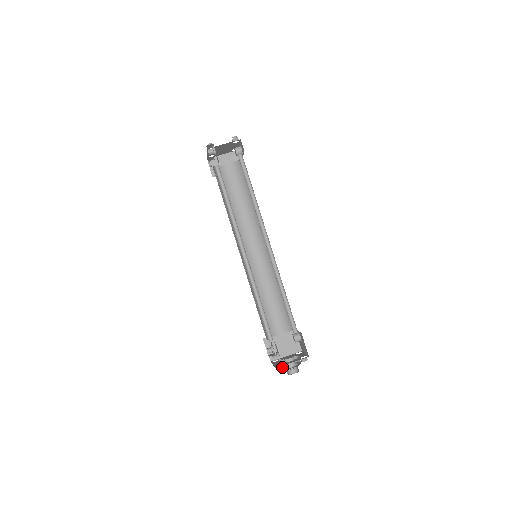
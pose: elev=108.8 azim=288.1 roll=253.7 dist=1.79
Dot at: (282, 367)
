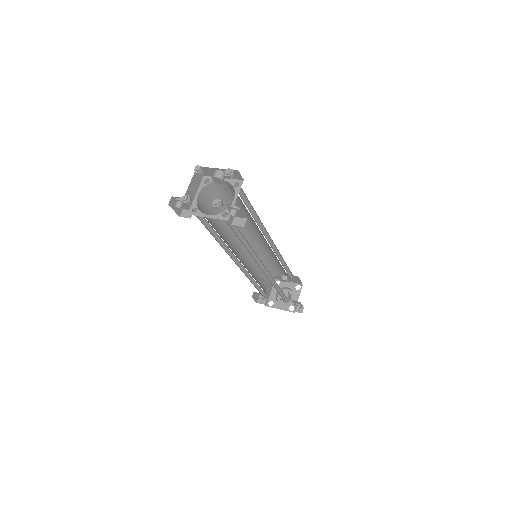
Dot at: (294, 307)
